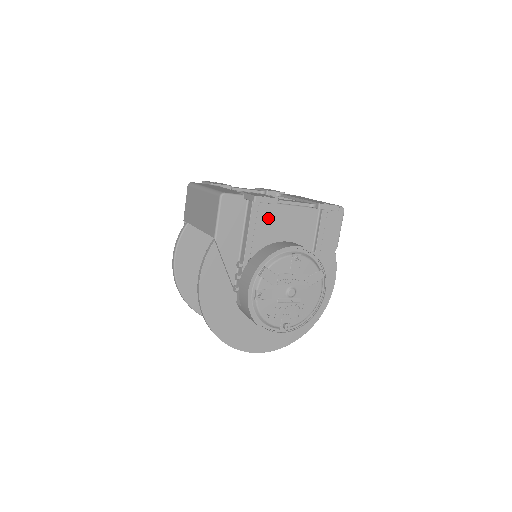
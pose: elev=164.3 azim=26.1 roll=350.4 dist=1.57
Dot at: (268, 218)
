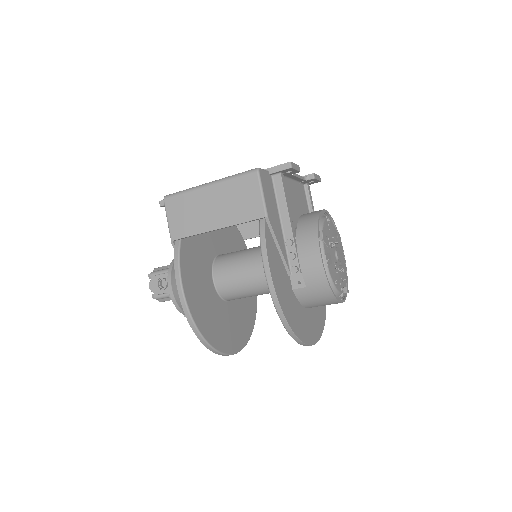
Dot at: (288, 193)
